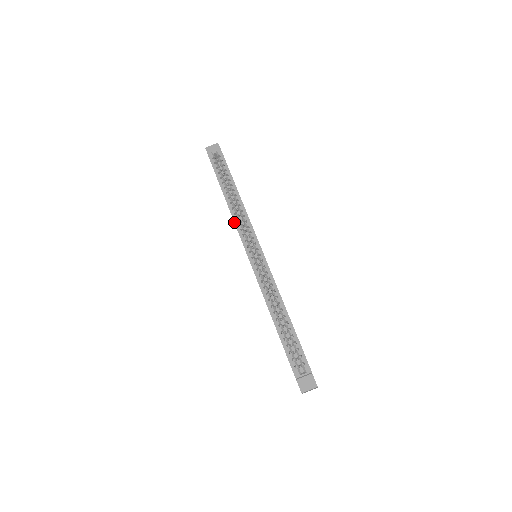
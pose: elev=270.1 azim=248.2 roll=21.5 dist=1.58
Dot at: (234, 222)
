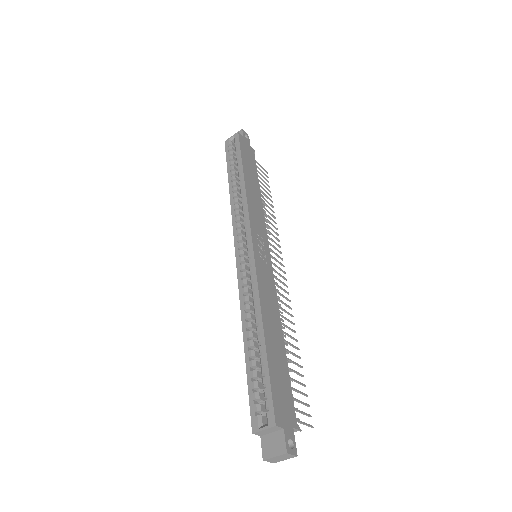
Dot at: (231, 214)
